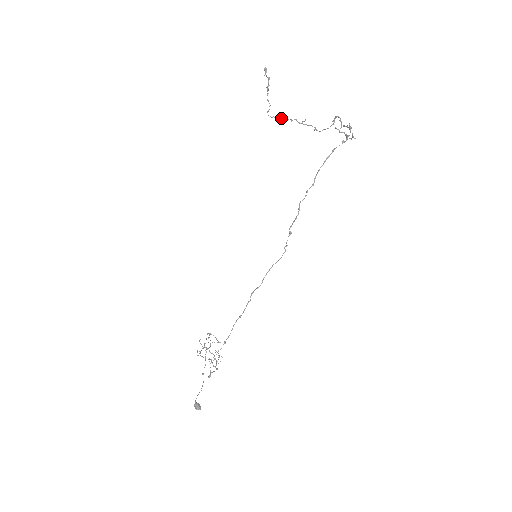
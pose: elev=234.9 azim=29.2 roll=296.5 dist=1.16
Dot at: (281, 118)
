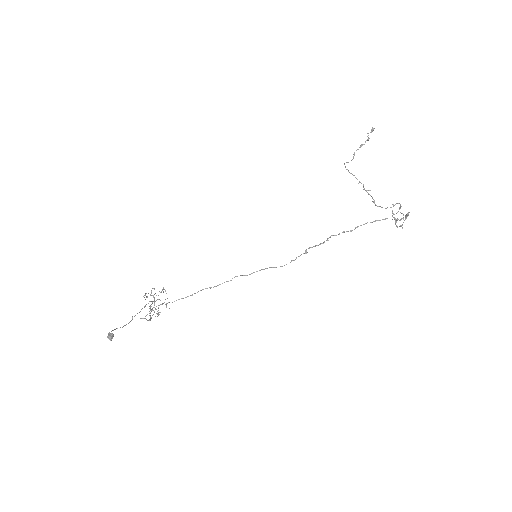
Dot at: (353, 175)
